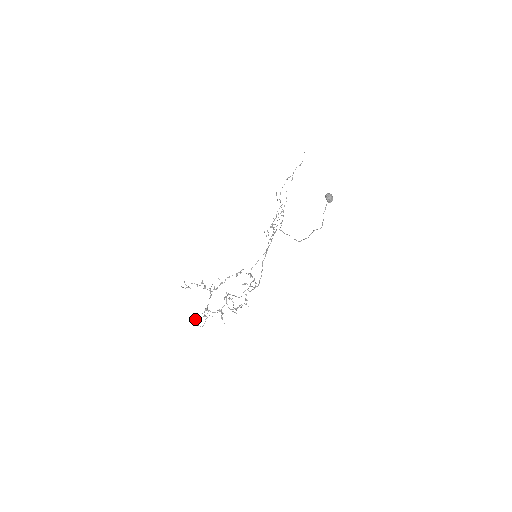
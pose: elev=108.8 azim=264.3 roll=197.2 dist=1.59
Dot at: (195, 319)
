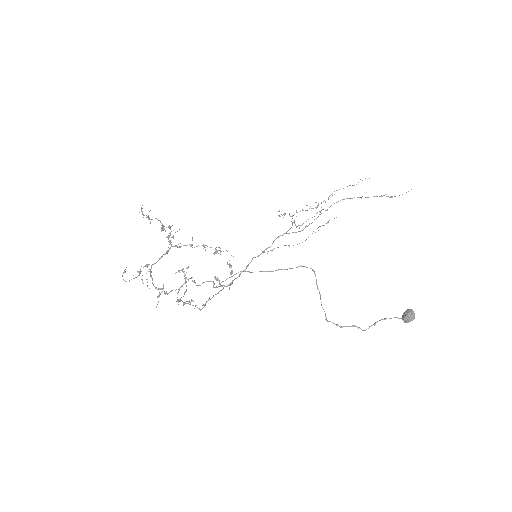
Dot at: (126, 267)
